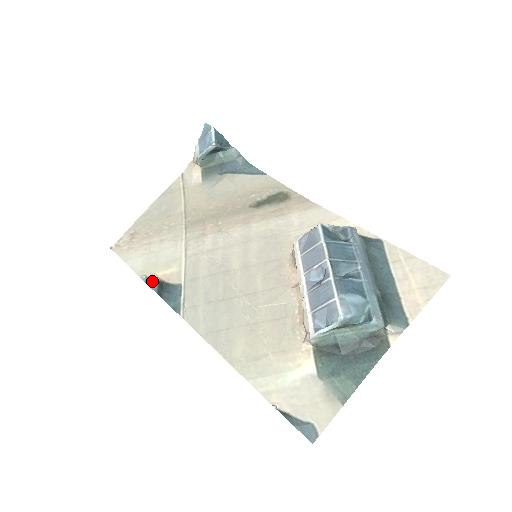
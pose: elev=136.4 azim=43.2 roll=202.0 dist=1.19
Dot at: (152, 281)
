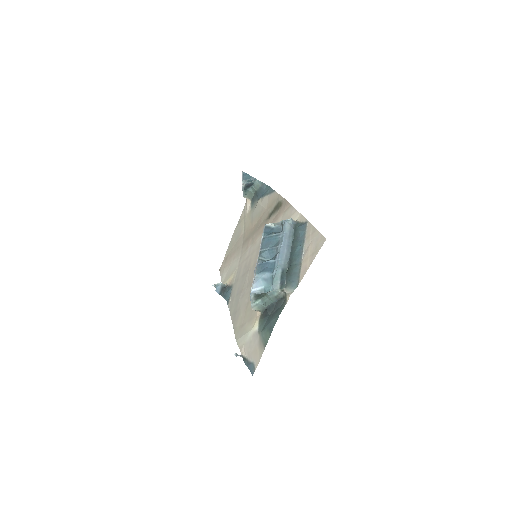
Dot at: (217, 287)
